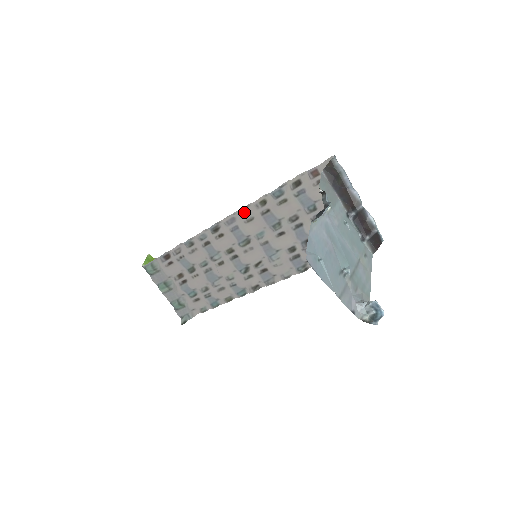
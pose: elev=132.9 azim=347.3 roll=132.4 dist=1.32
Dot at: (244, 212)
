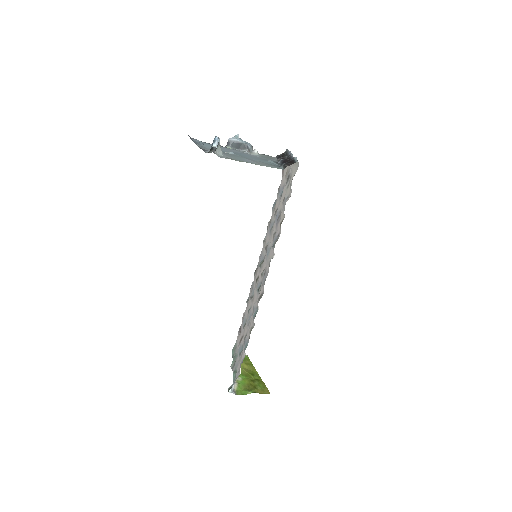
Dot at: (265, 239)
